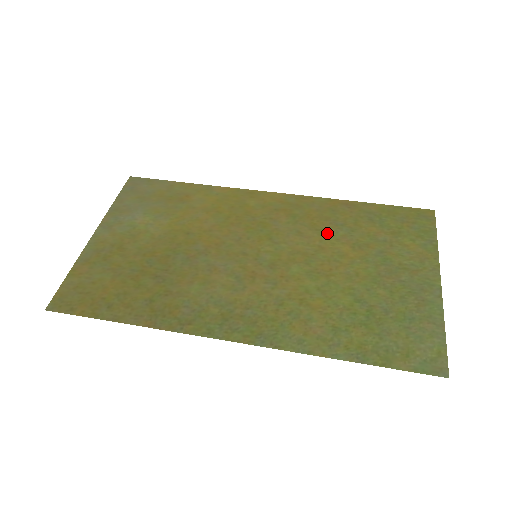
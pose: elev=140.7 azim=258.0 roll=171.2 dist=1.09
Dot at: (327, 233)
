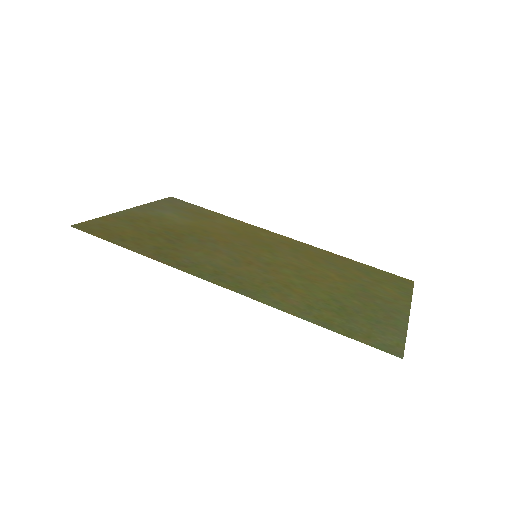
Dot at: (320, 264)
